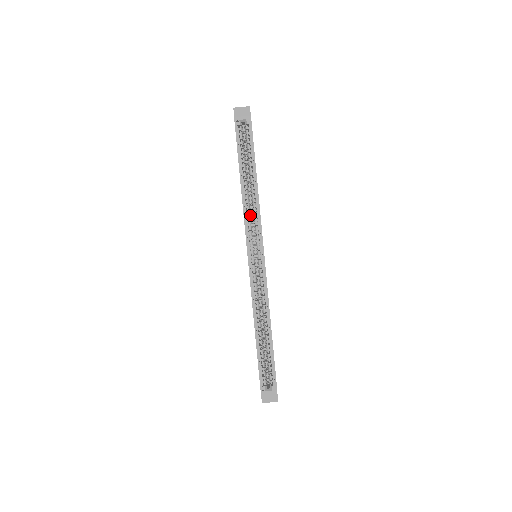
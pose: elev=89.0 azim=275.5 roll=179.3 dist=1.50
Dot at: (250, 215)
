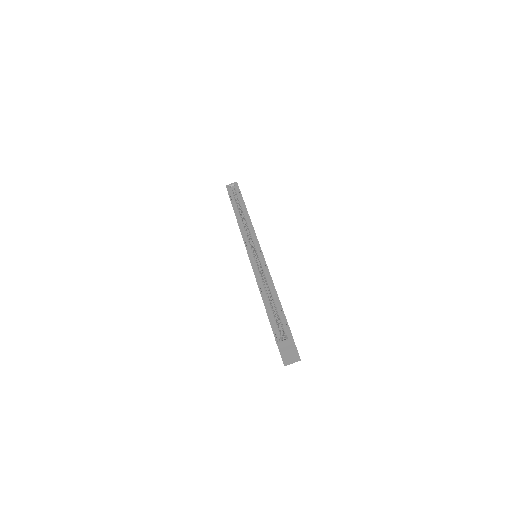
Dot at: occluded
